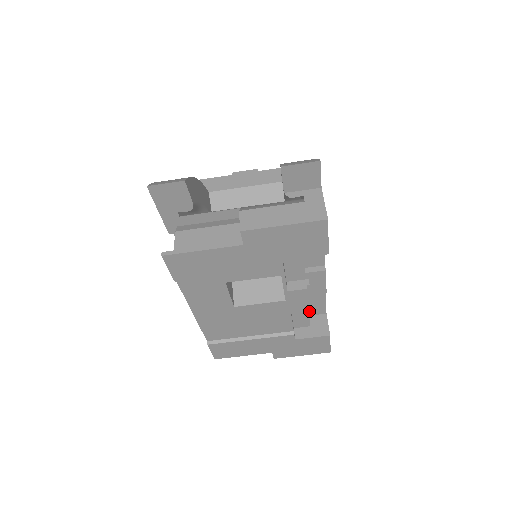
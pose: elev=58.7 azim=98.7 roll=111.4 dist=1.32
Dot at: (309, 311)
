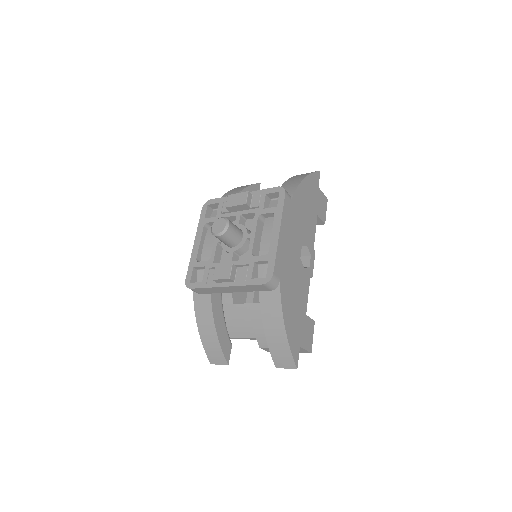
Dot at: occluded
